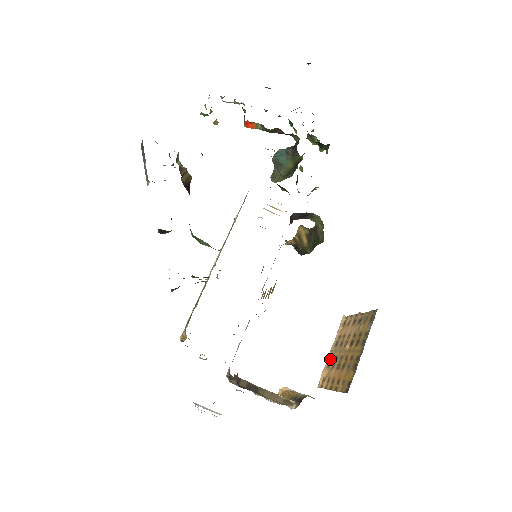
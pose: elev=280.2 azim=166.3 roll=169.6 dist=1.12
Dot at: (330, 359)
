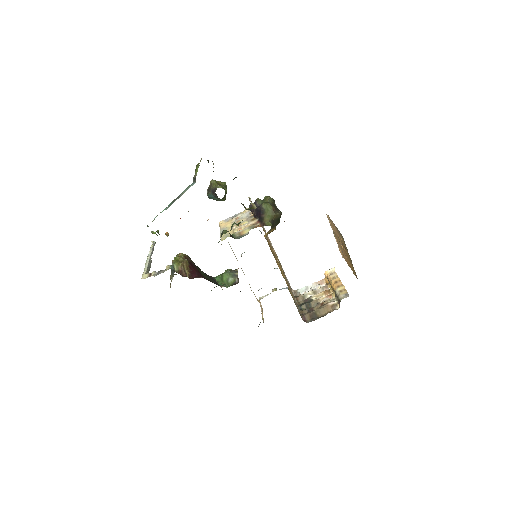
Dot at: (338, 243)
